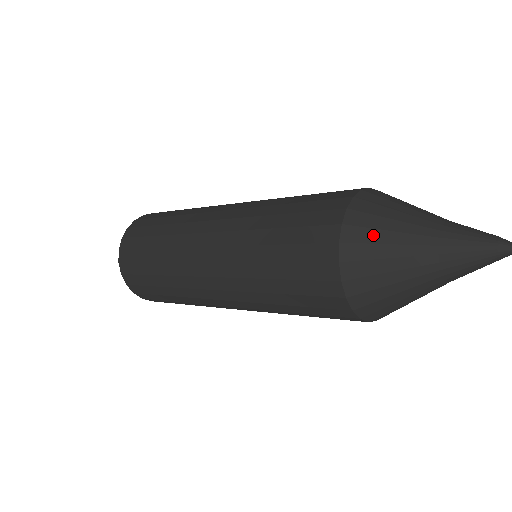
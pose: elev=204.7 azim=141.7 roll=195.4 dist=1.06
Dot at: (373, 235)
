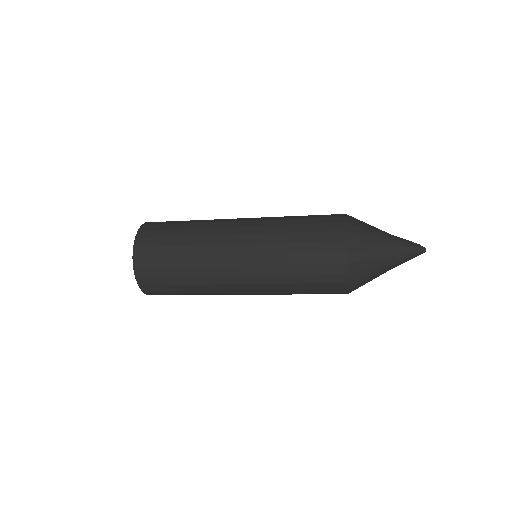
Dot at: (362, 231)
